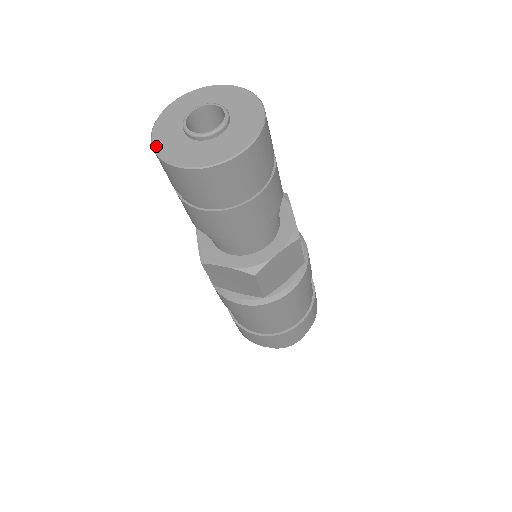
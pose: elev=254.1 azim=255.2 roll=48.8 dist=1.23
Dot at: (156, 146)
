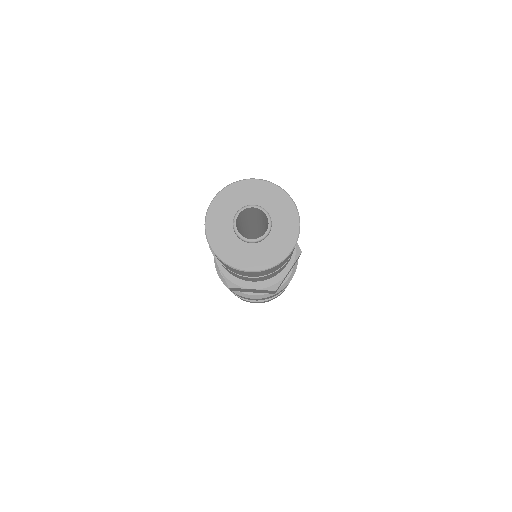
Dot at: (211, 209)
